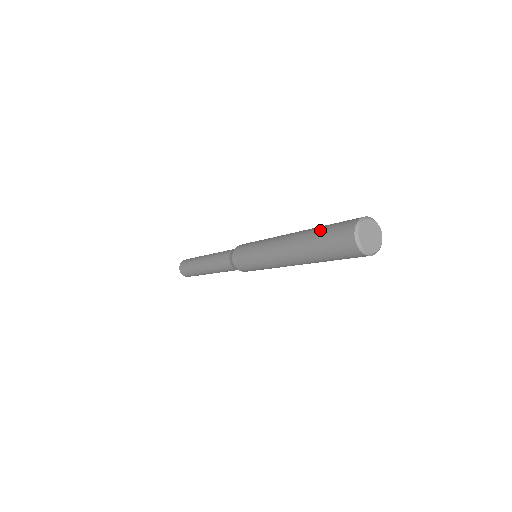
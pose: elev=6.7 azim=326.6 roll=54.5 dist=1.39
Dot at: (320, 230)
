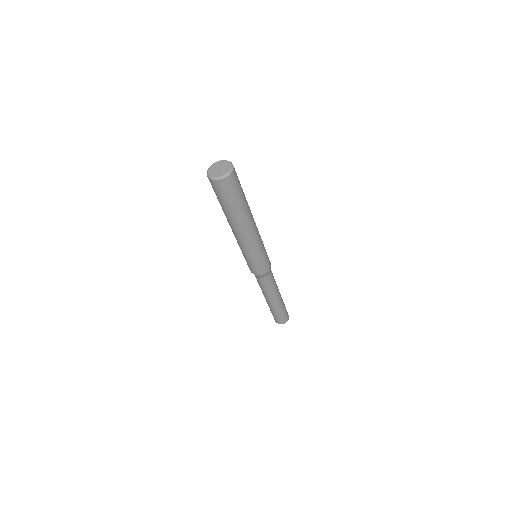
Dot at: occluded
